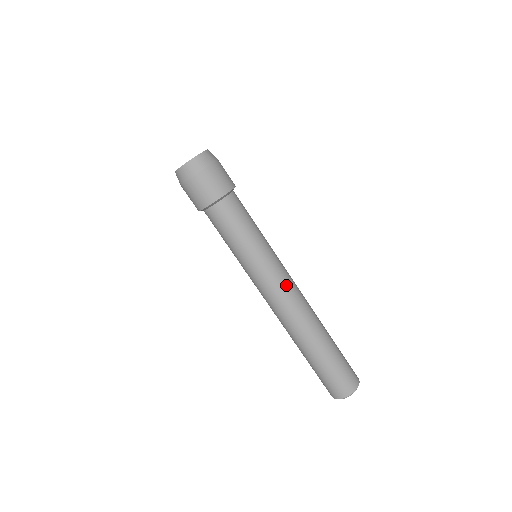
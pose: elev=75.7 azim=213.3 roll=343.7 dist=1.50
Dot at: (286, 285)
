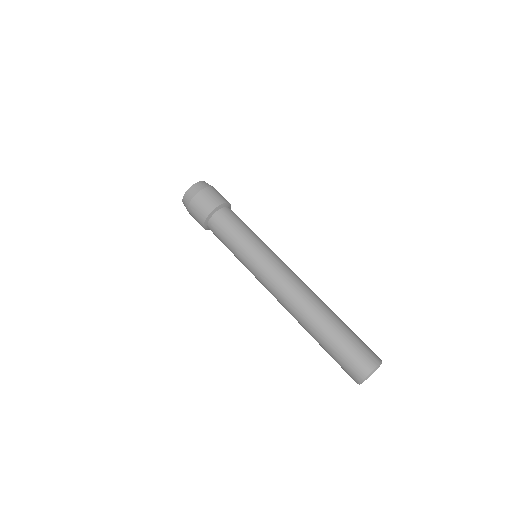
Dot at: (288, 268)
